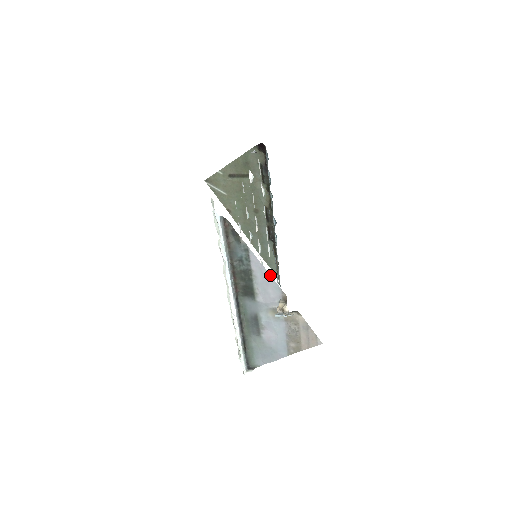
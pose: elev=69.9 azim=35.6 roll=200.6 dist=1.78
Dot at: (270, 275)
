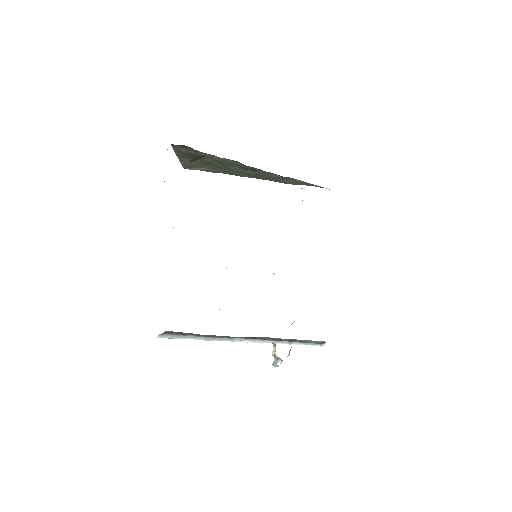
Dot at: occluded
